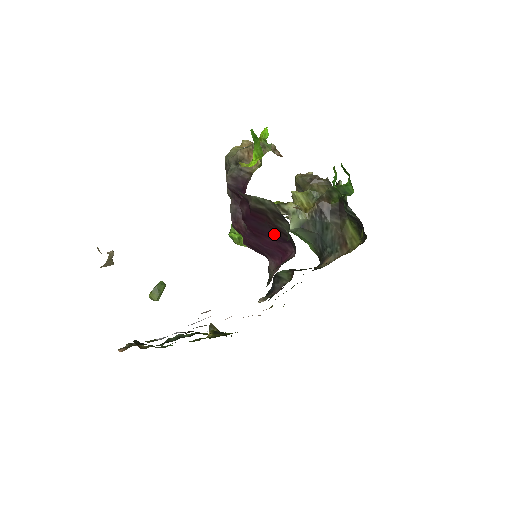
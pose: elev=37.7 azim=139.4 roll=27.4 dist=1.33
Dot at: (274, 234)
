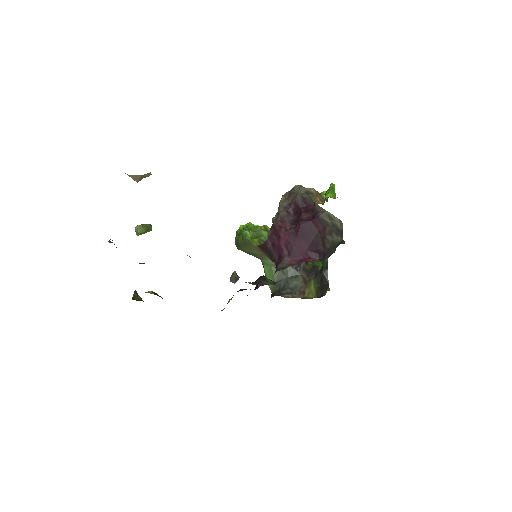
Dot at: (313, 242)
